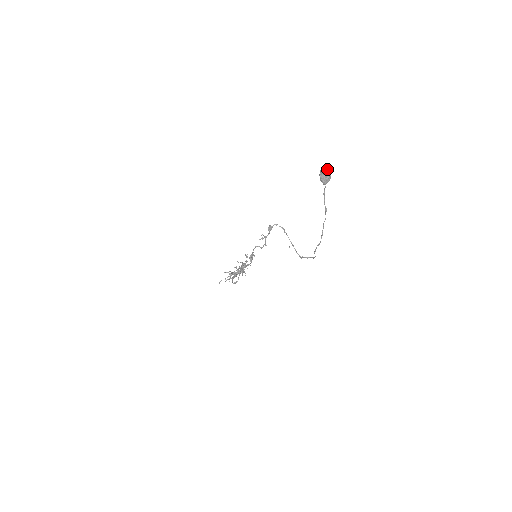
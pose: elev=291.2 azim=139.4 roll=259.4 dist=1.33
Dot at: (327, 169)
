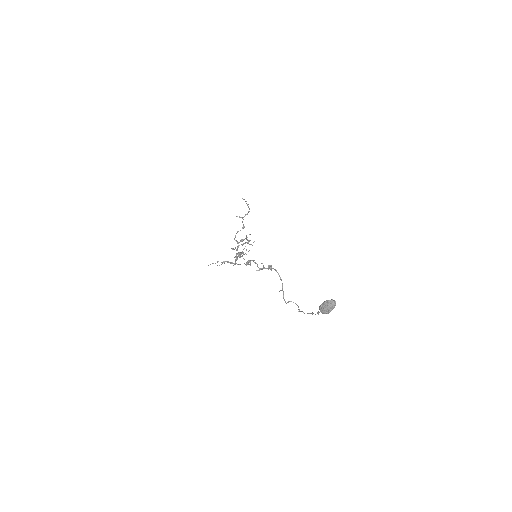
Dot at: (330, 307)
